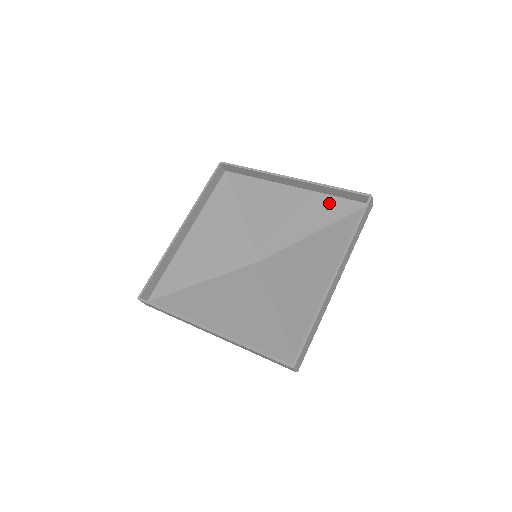
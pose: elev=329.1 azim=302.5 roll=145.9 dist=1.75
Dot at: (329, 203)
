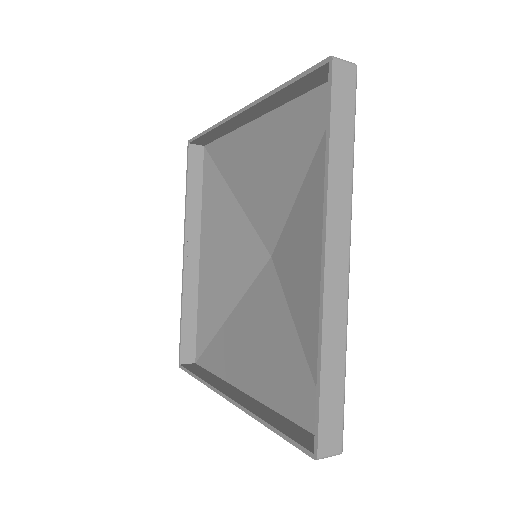
Dot at: (302, 112)
